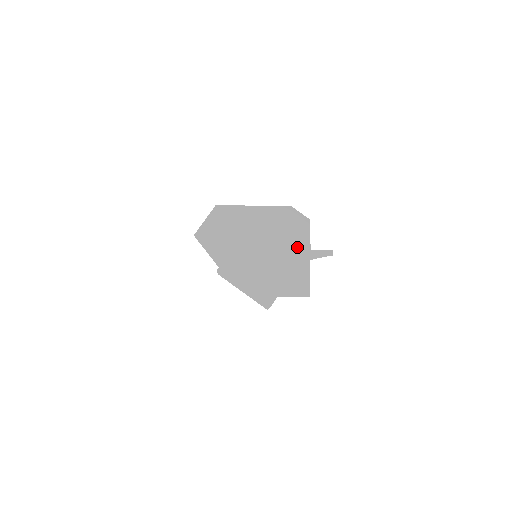
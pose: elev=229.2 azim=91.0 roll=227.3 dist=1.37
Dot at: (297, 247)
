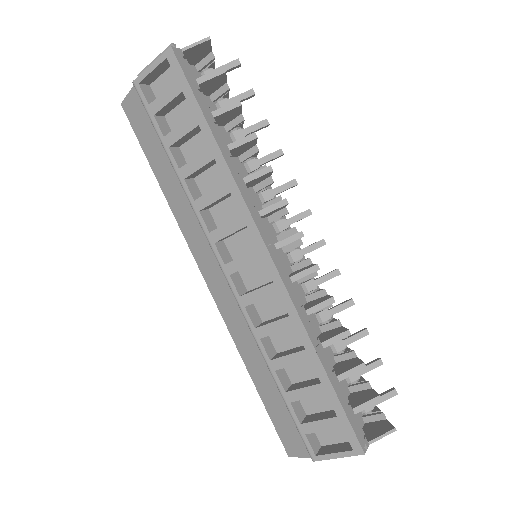
Dot at: occluded
